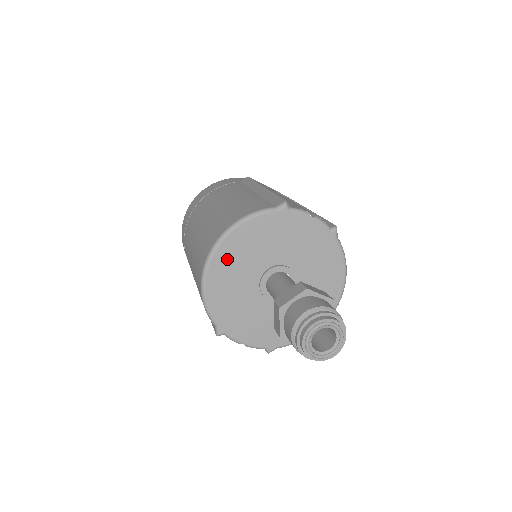
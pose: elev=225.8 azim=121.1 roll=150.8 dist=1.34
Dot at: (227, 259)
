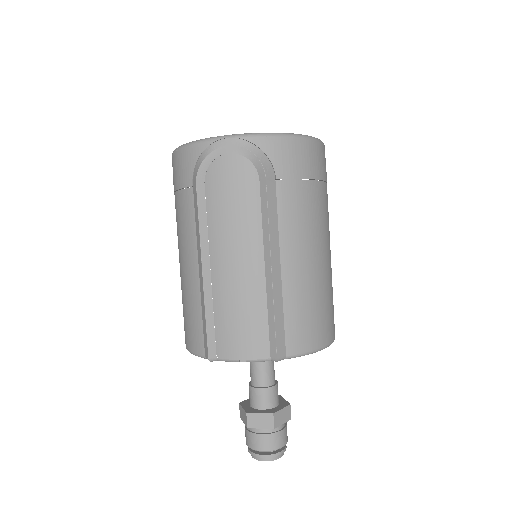
Dot at: occluded
